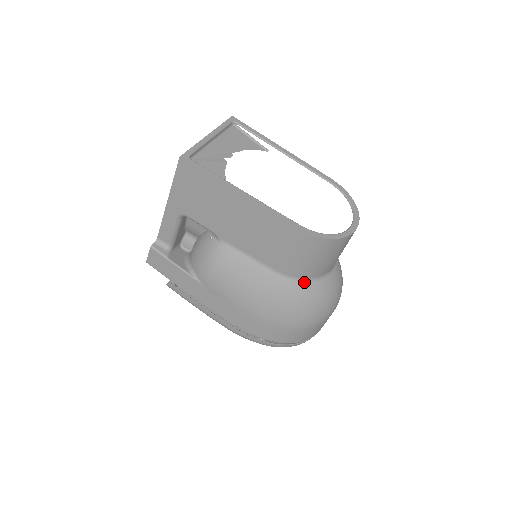
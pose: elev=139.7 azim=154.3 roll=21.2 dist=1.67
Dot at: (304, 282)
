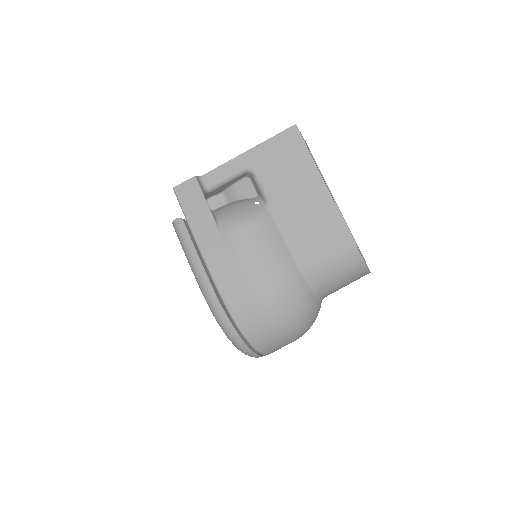
Dot at: (309, 288)
